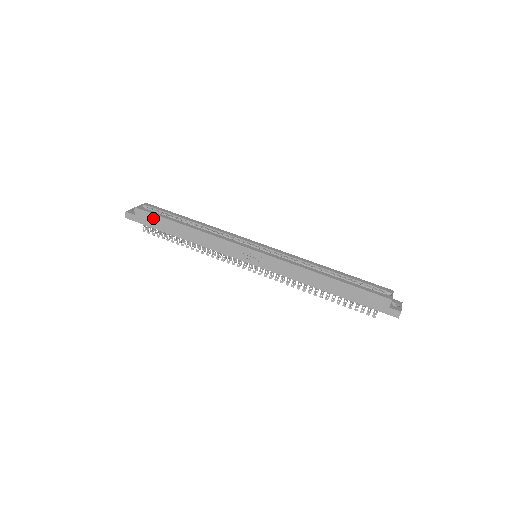
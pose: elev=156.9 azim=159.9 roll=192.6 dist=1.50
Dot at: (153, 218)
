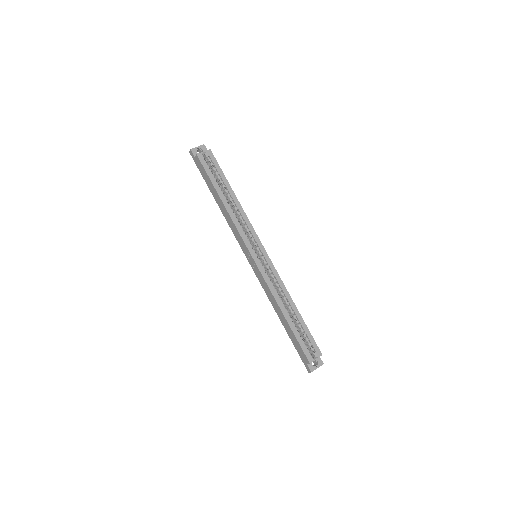
Dot at: (204, 172)
